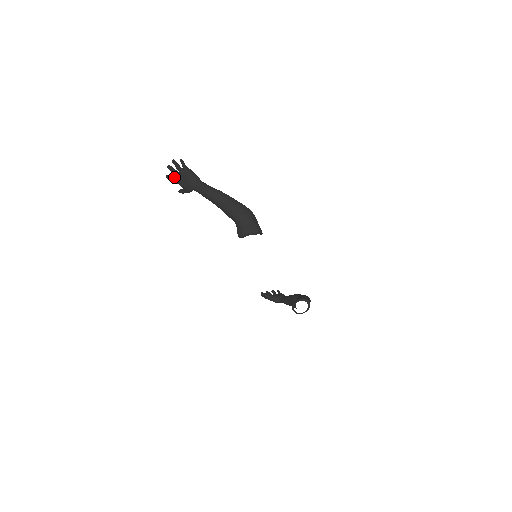
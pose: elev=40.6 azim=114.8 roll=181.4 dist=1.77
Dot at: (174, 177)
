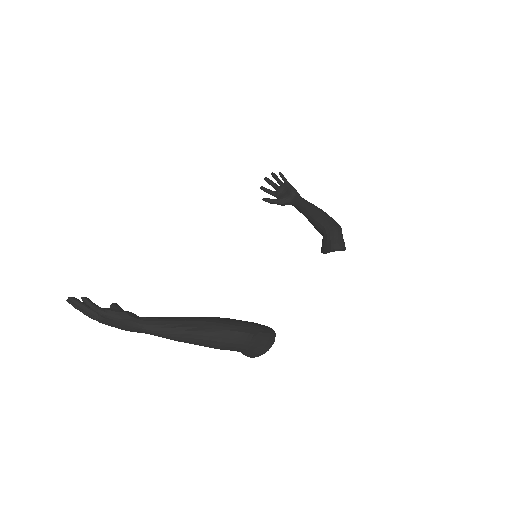
Dot at: occluded
